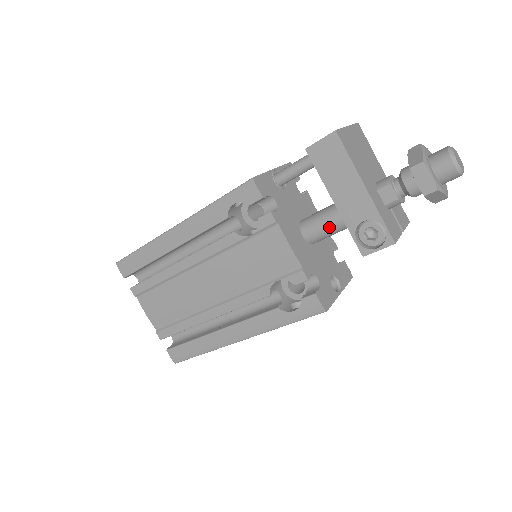
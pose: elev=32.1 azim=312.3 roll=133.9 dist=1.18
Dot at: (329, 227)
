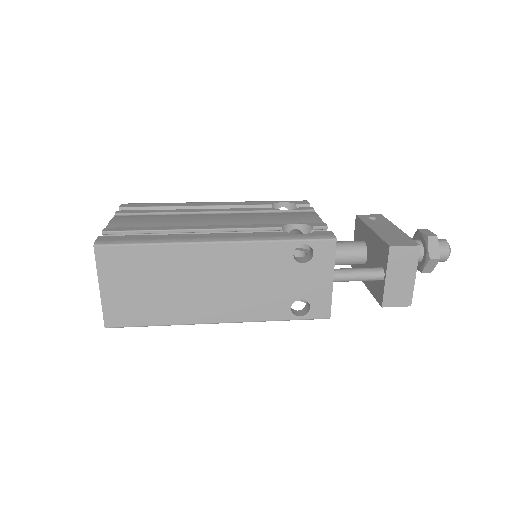
Dot at: occluded
